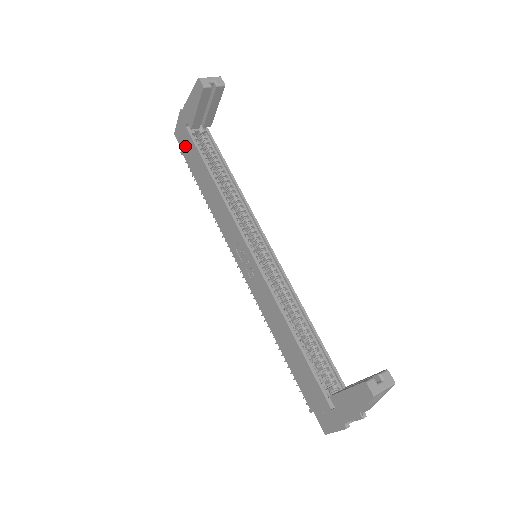
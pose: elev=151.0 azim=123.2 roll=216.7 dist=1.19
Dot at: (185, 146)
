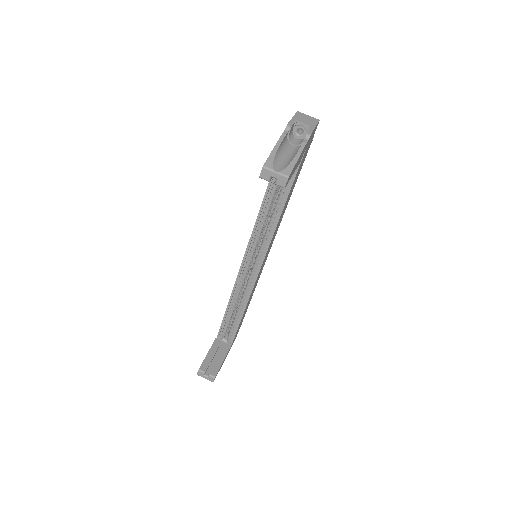
Dot at: occluded
